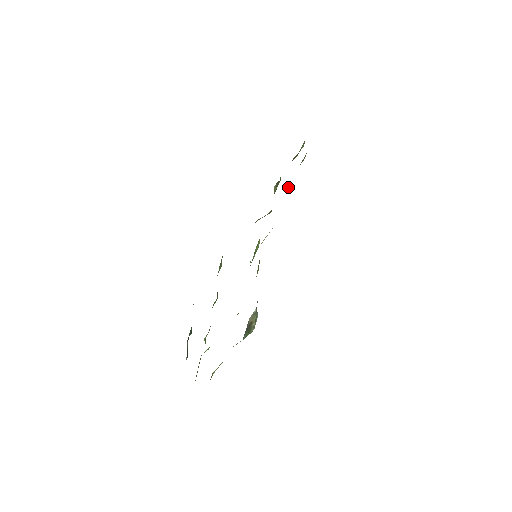
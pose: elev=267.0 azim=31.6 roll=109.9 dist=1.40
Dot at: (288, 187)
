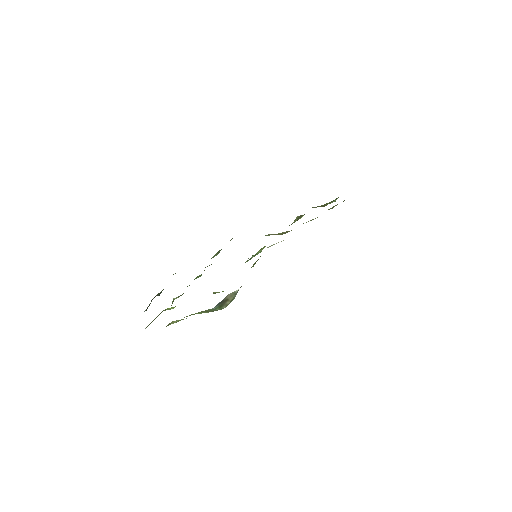
Dot at: (310, 220)
